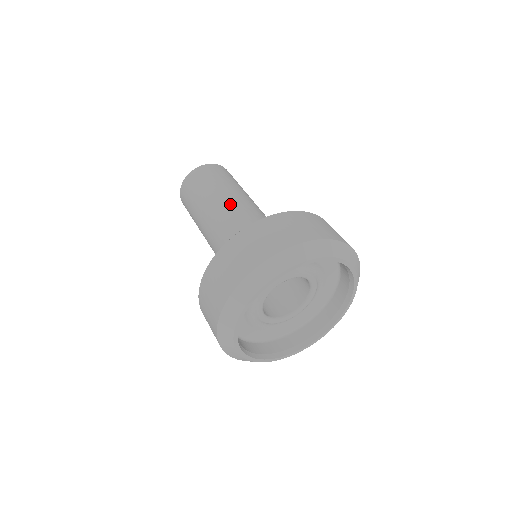
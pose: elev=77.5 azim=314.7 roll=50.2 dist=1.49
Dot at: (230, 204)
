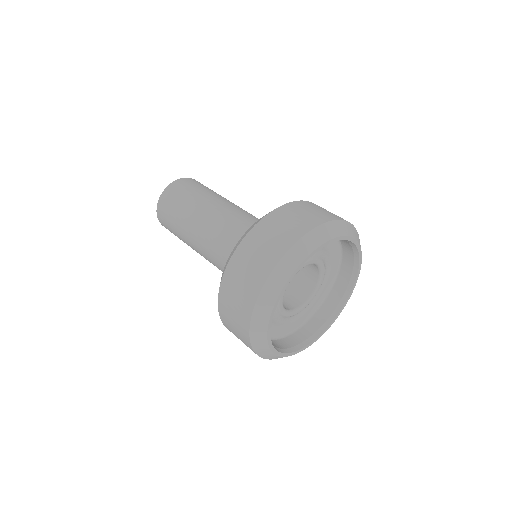
Dot at: (234, 206)
